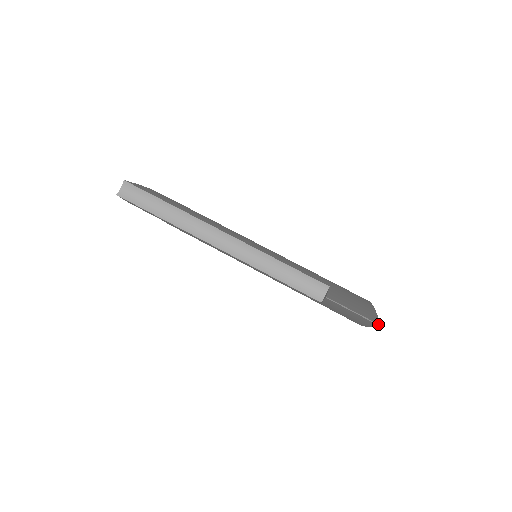
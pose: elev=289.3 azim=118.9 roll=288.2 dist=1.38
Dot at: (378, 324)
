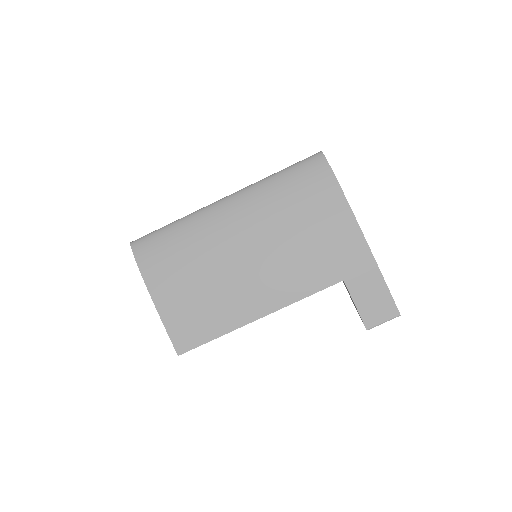
Dot at: occluded
